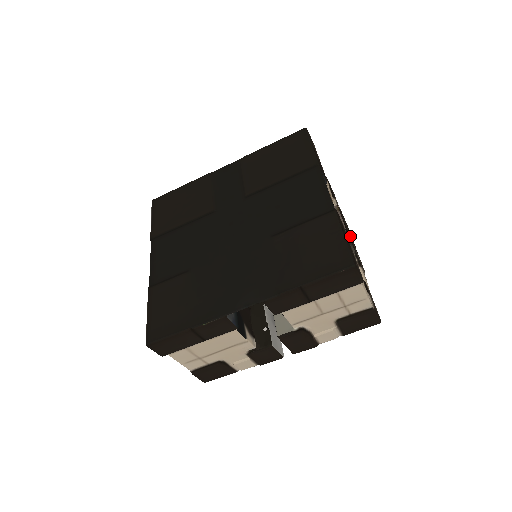
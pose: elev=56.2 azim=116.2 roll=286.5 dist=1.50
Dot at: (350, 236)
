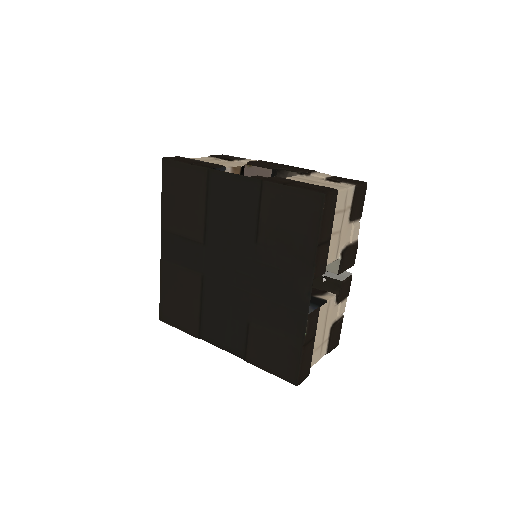
Dot at: (278, 167)
